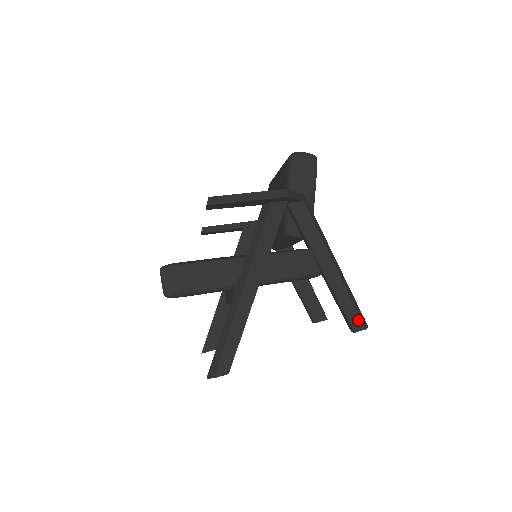
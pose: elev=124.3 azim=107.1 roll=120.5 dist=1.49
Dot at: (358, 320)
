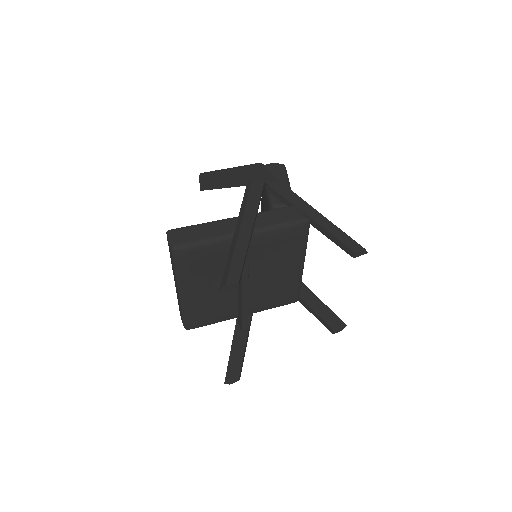
Dot at: (355, 244)
